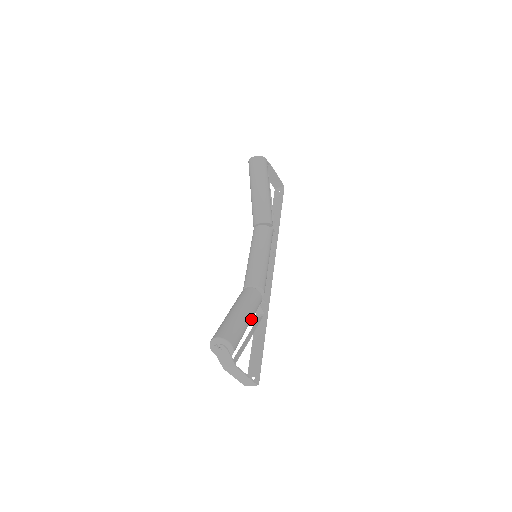
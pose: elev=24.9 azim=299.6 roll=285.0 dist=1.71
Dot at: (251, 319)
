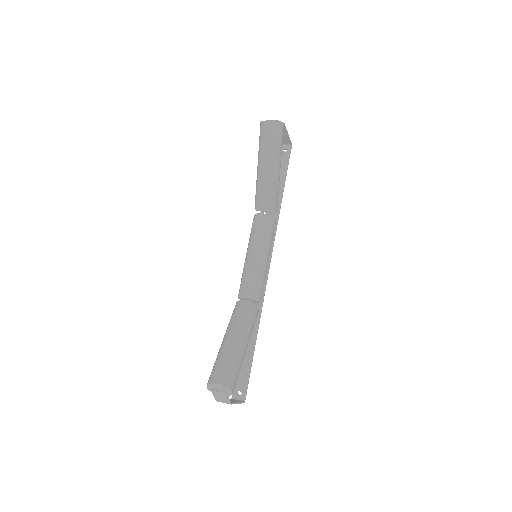
Dot at: occluded
